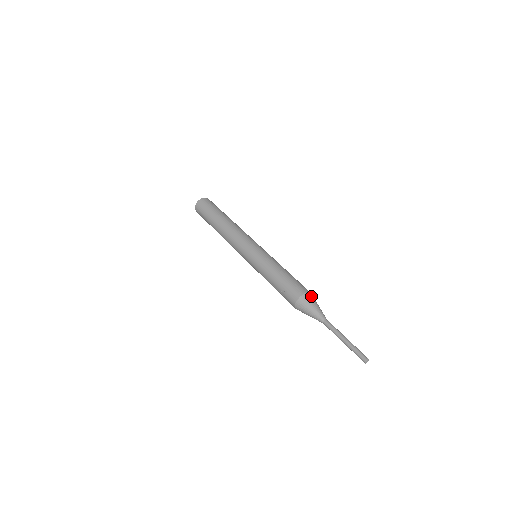
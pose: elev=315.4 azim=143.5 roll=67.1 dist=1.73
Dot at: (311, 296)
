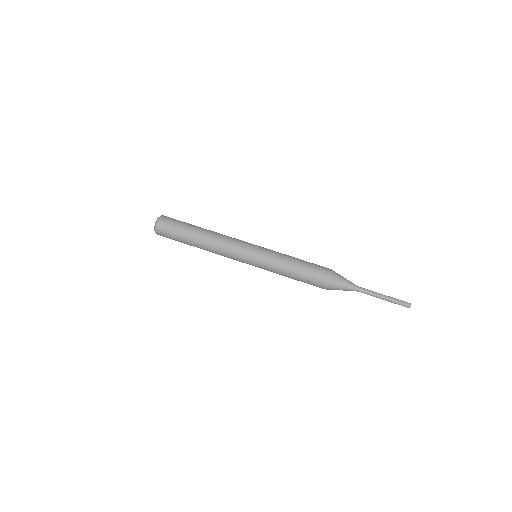
Dot at: (335, 274)
